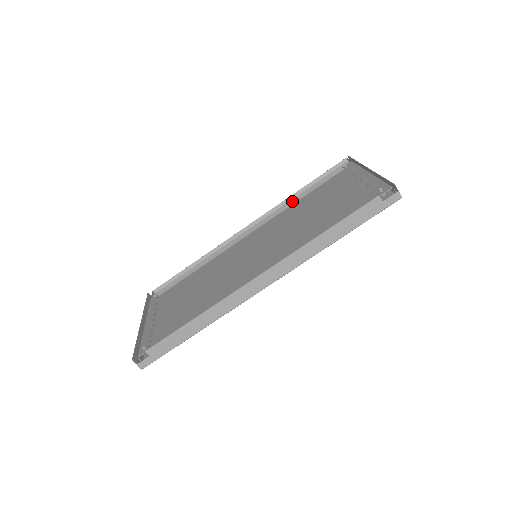
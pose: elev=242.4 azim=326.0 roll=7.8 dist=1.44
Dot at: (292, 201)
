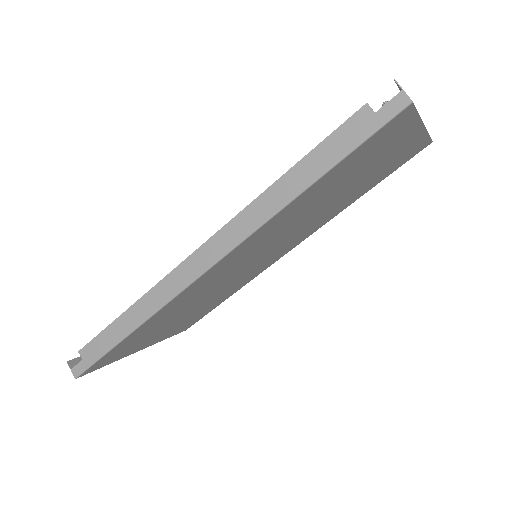
Dot at: occluded
